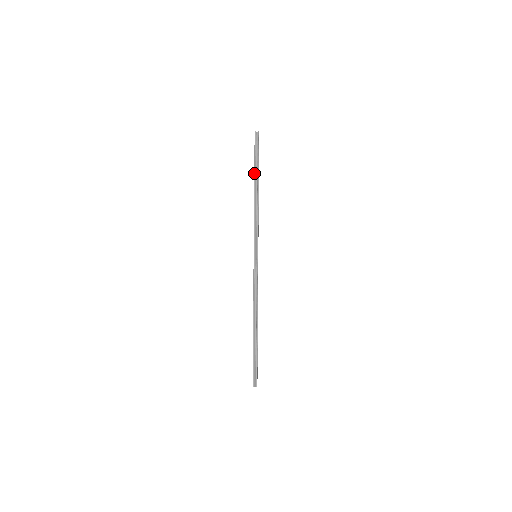
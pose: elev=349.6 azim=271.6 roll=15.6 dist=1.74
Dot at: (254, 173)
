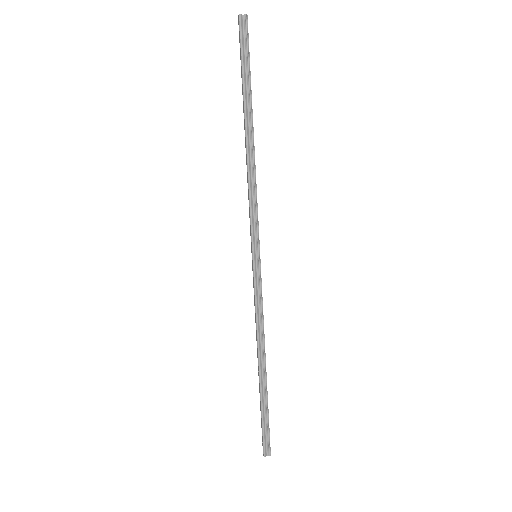
Dot at: (243, 102)
